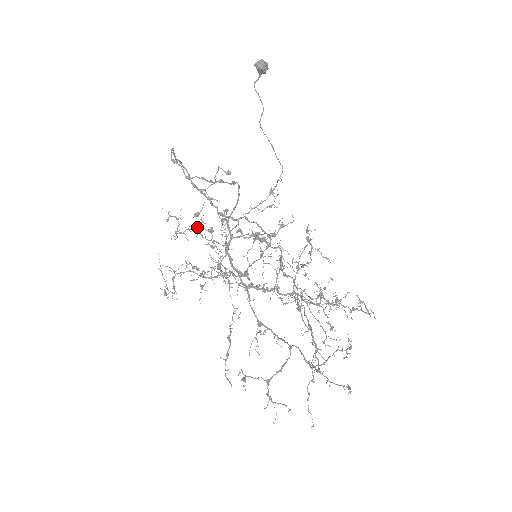
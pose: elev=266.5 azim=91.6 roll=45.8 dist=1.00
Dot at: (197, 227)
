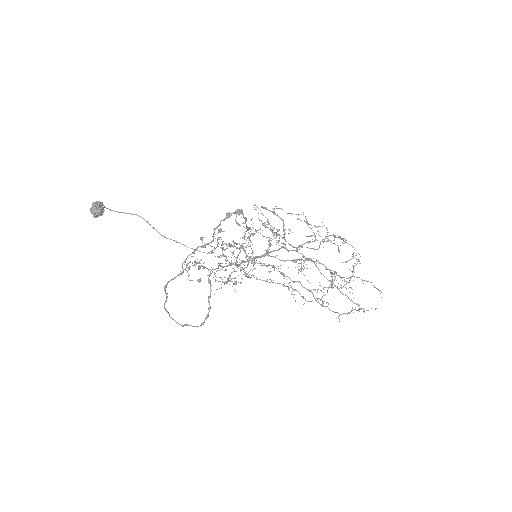
Dot at: occluded
